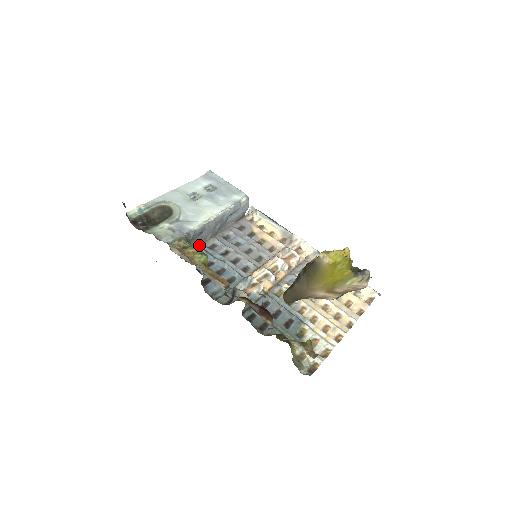
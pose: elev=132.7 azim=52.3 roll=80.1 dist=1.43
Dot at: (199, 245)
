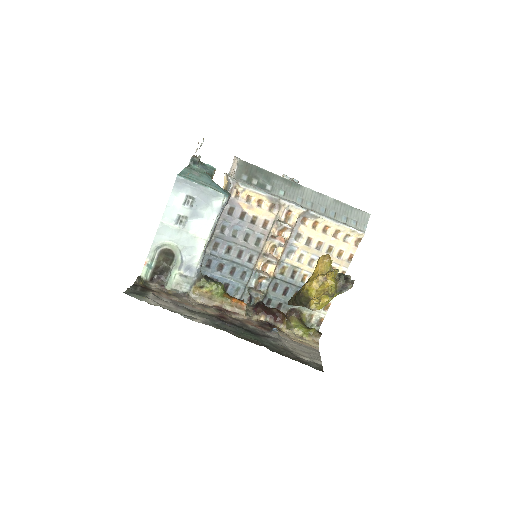
Dot at: (205, 251)
